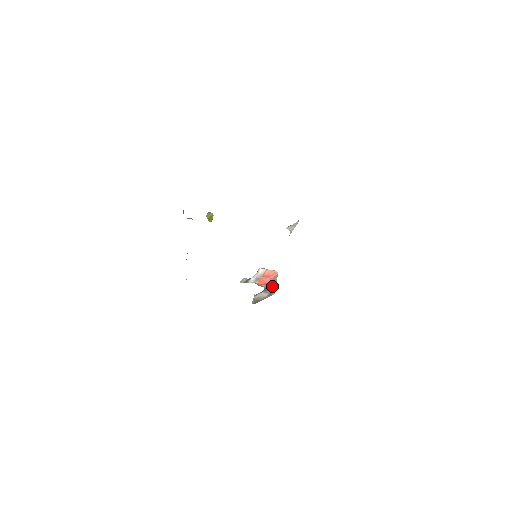
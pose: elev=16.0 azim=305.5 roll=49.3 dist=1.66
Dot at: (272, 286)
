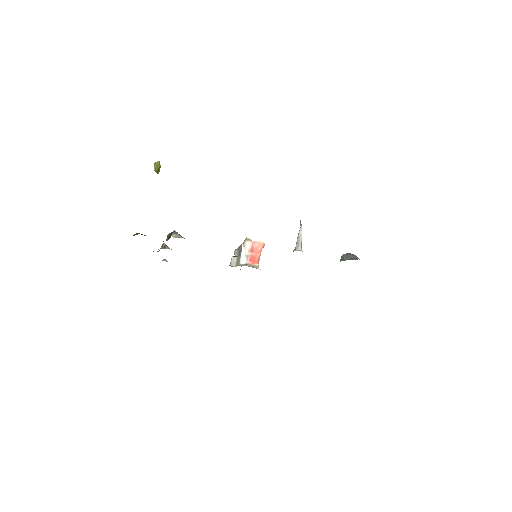
Dot at: occluded
